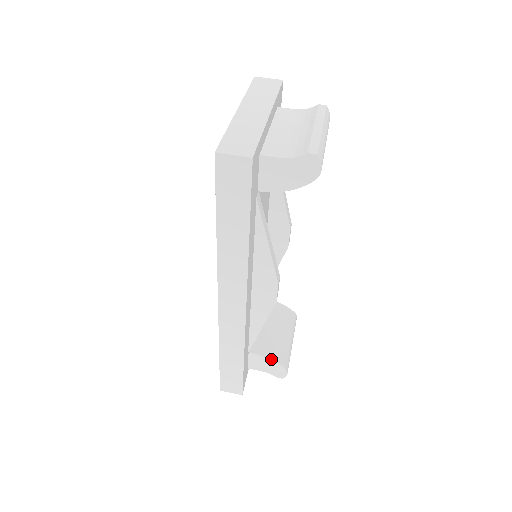
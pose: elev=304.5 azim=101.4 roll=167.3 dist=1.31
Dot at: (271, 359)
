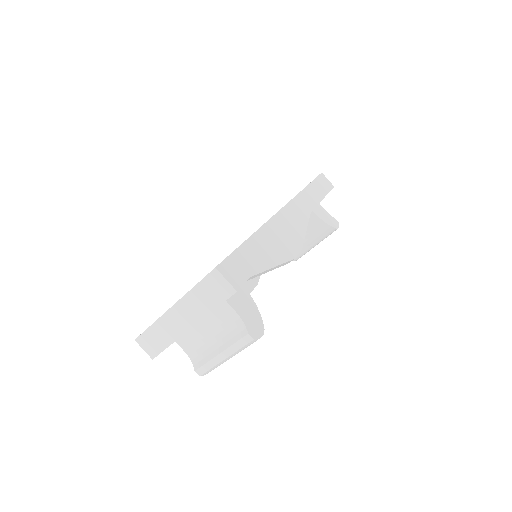
Dot at: occluded
